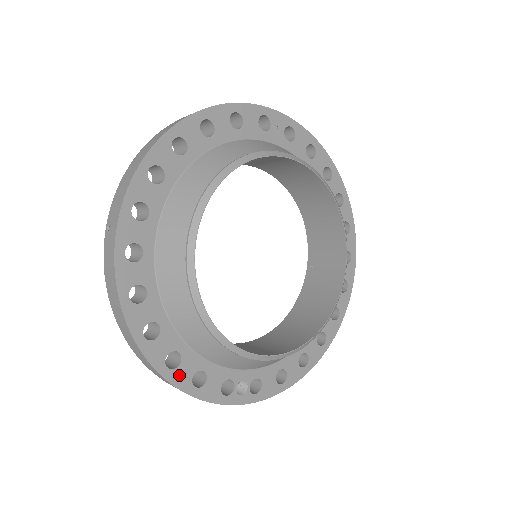
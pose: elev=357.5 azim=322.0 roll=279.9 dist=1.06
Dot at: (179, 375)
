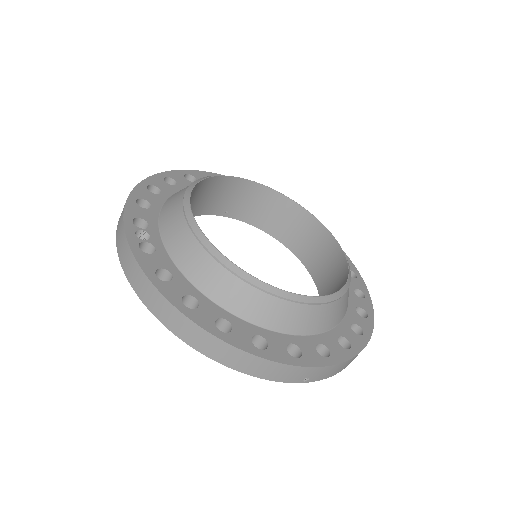
Dot at: (144, 192)
